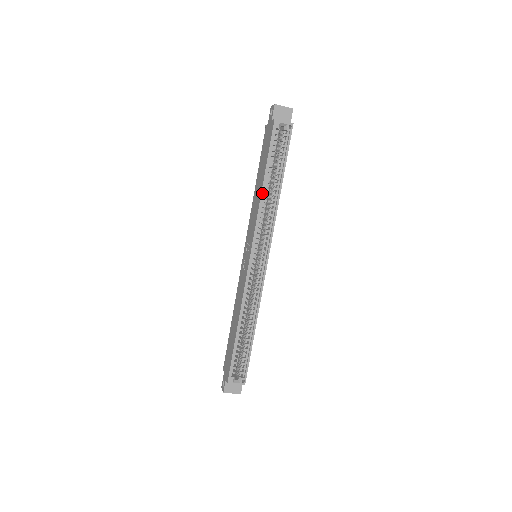
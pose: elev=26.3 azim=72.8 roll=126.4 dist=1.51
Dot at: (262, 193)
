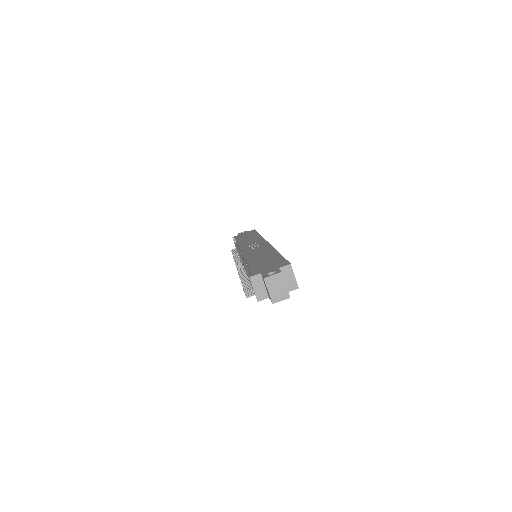
Dot at: (260, 235)
